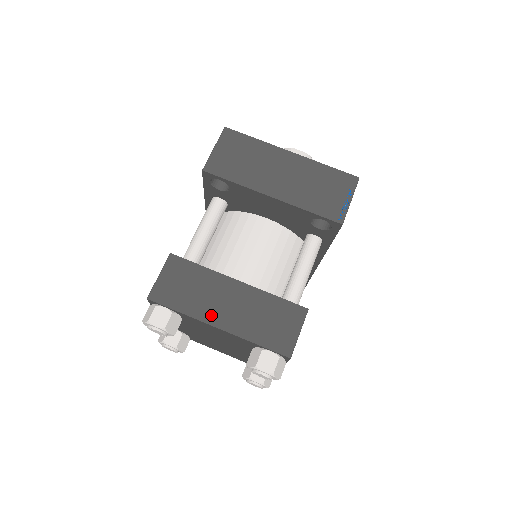
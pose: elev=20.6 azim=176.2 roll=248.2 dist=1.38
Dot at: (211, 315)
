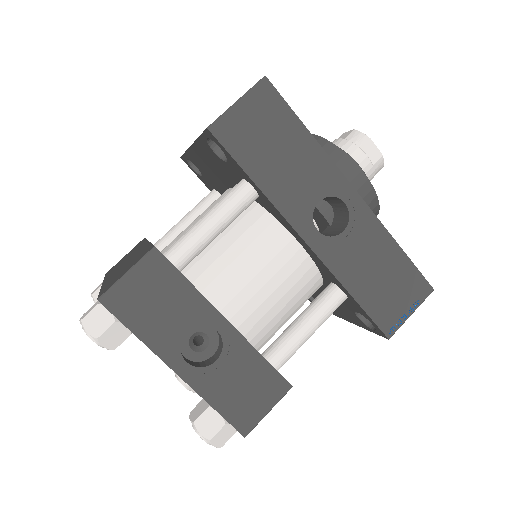
Dot at: occluded
